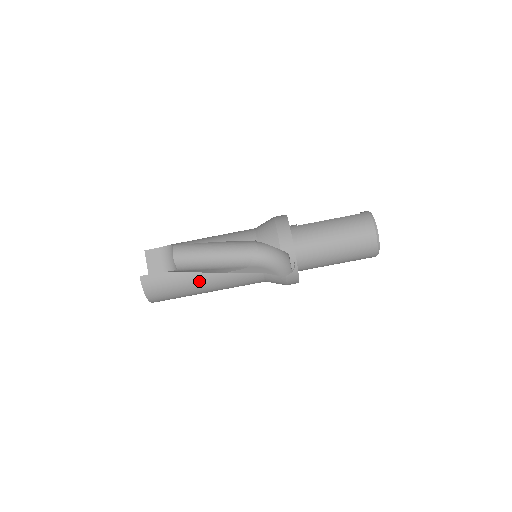
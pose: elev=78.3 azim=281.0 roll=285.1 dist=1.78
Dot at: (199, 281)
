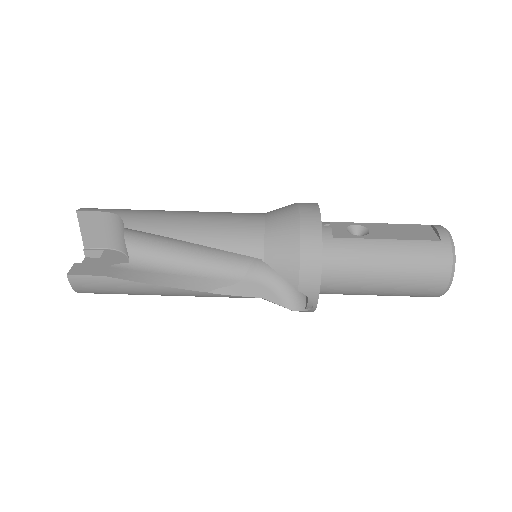
Dot at: (162, 293)
